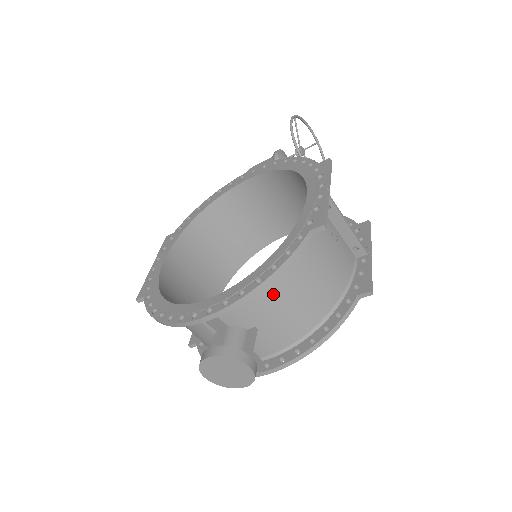
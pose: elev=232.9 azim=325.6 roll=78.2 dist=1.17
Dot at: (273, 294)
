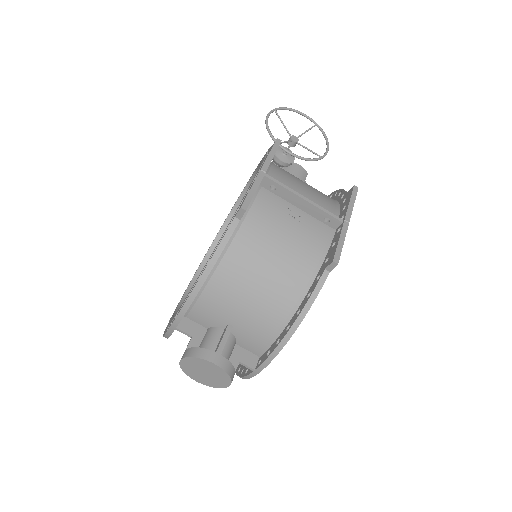
Dot at: (227, 288)
